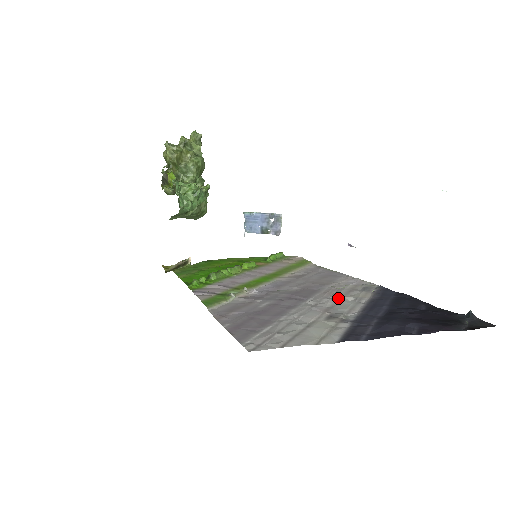
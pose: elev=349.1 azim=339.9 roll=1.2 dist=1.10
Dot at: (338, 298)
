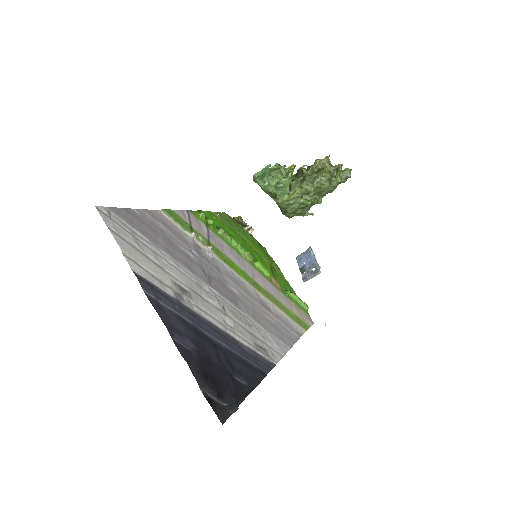
Dot at: (226, 313)
